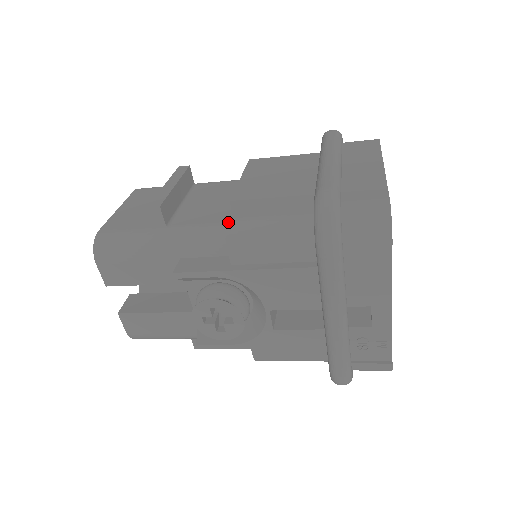
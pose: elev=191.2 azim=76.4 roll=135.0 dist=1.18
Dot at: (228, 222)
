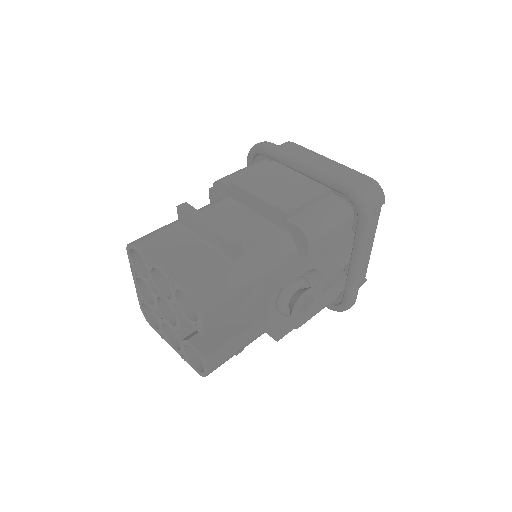
Dot at: (302, 229)
